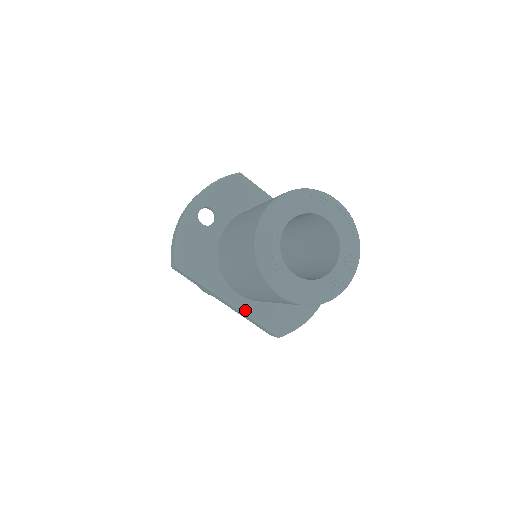
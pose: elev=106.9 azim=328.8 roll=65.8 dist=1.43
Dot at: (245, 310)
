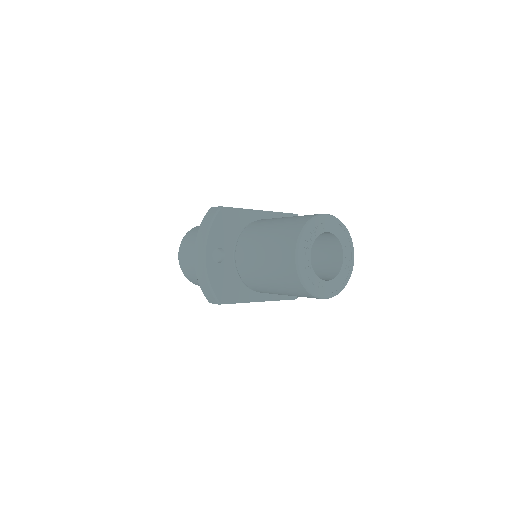
Dot at: (271, 298)
